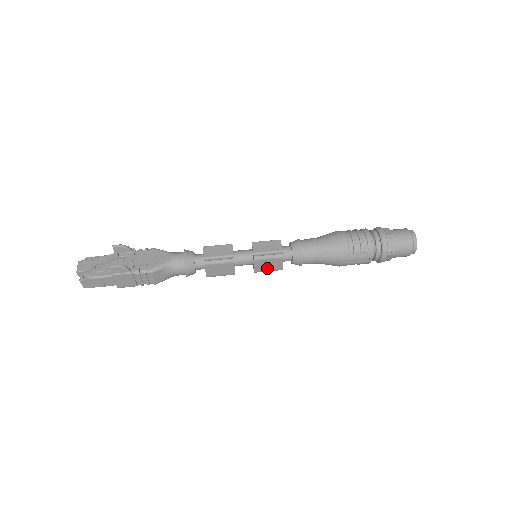
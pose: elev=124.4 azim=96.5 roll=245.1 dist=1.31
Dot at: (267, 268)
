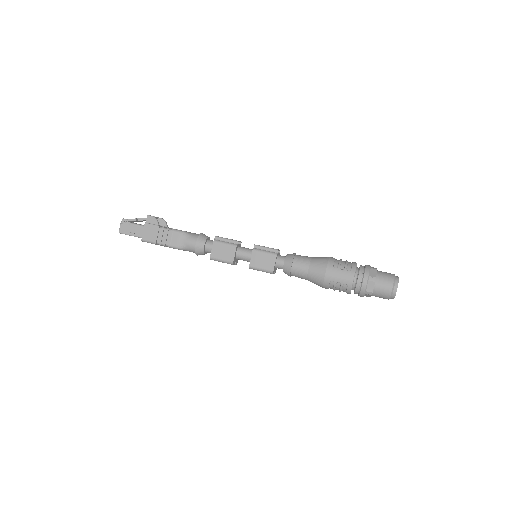
Dot at: (261, 264)
